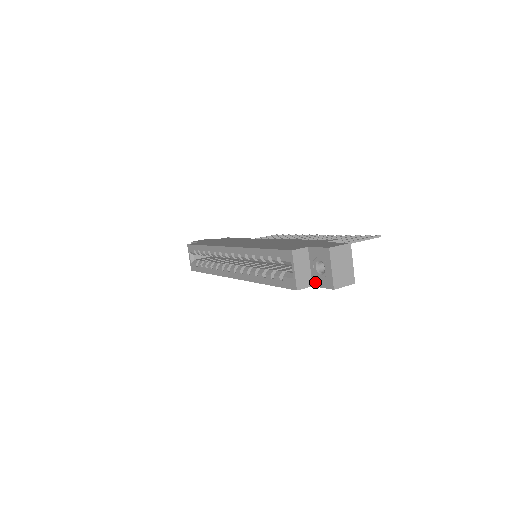
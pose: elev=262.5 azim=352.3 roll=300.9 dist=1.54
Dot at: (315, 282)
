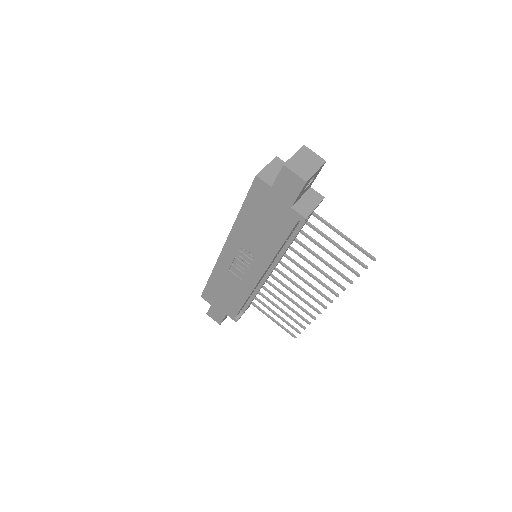
Dot at: (276, 181)
